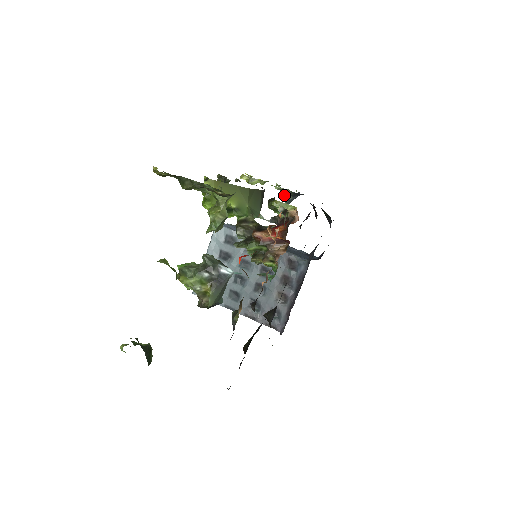
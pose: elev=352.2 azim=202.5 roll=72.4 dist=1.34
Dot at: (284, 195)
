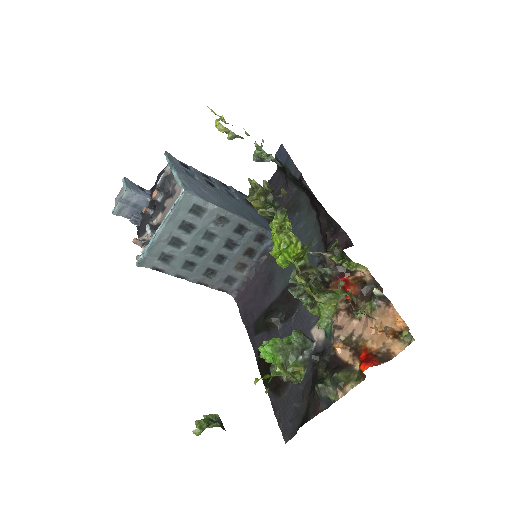
Dot at: (256, 151)
